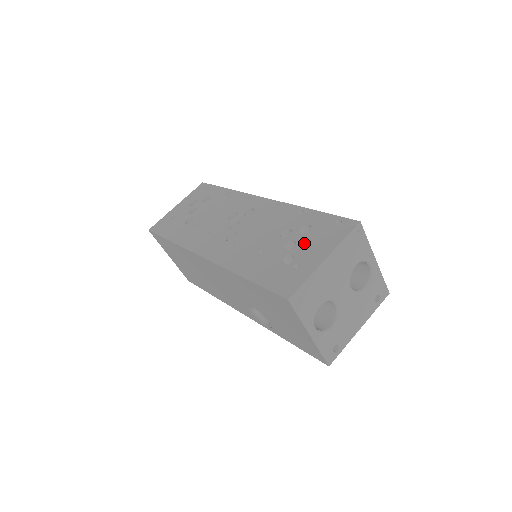
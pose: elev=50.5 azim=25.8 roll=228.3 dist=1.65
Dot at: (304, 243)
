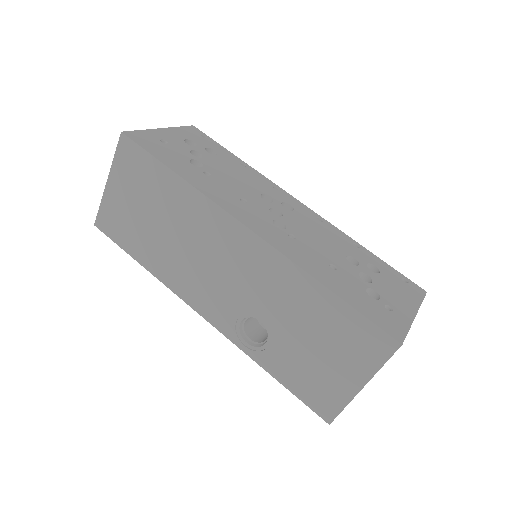
Dot at: (382, 284)
